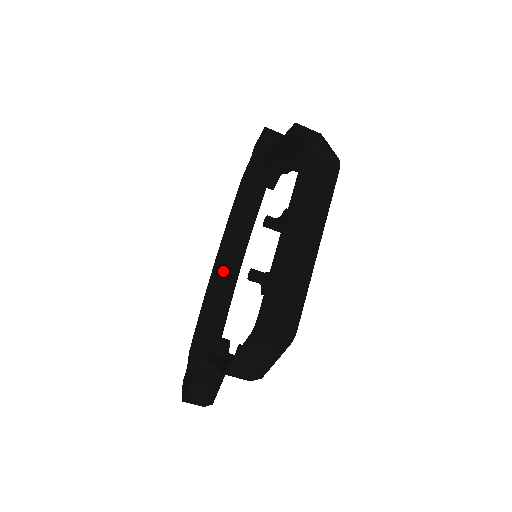
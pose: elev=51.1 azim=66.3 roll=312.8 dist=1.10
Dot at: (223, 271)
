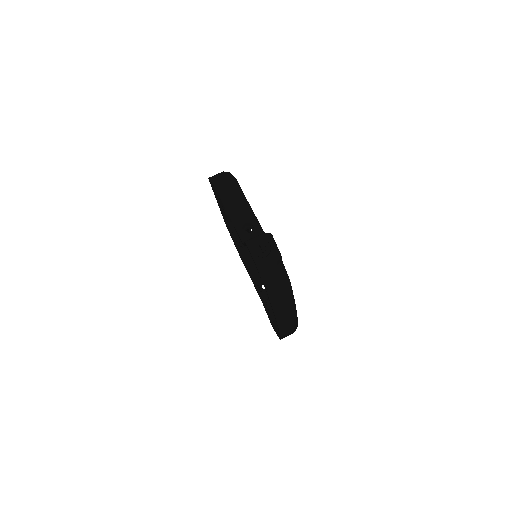
Dot at: occluded
